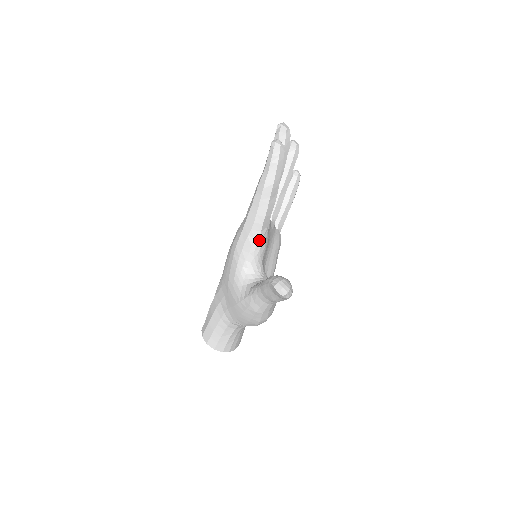
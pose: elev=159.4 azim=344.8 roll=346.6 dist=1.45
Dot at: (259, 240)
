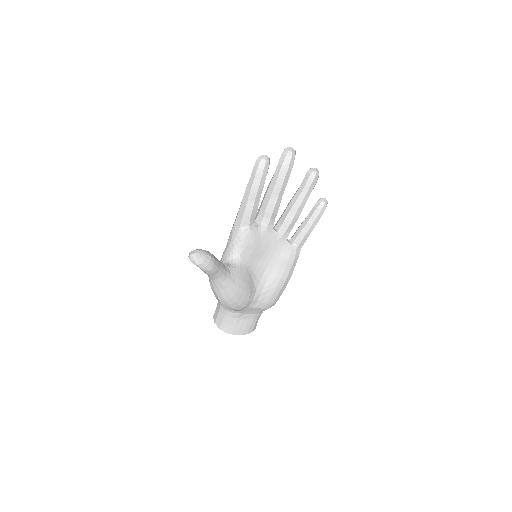
Dot at: (238, 234)
